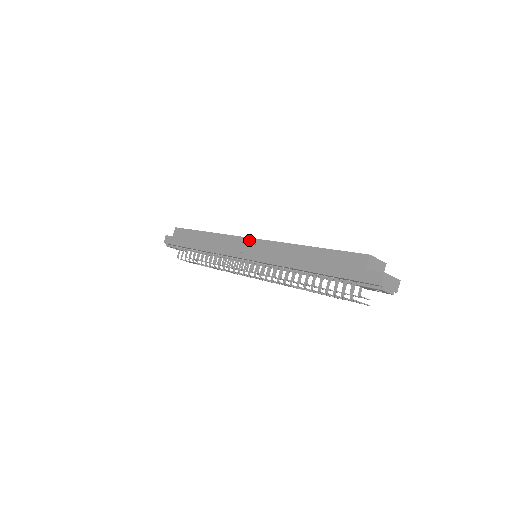
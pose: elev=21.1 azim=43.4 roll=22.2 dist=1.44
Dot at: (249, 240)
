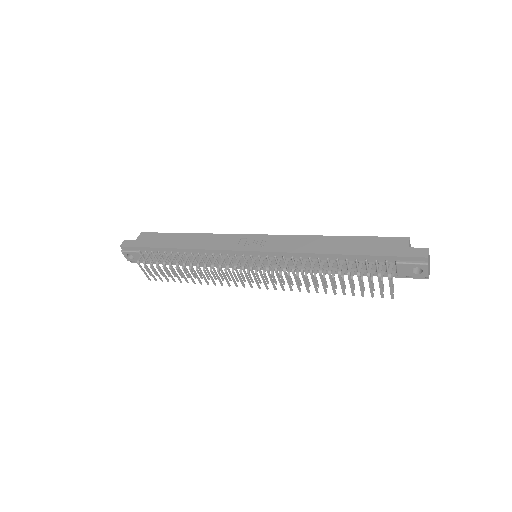
Dot at: (255, 236)
